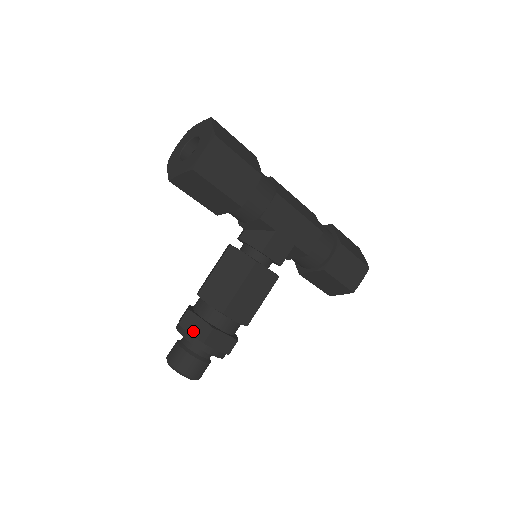
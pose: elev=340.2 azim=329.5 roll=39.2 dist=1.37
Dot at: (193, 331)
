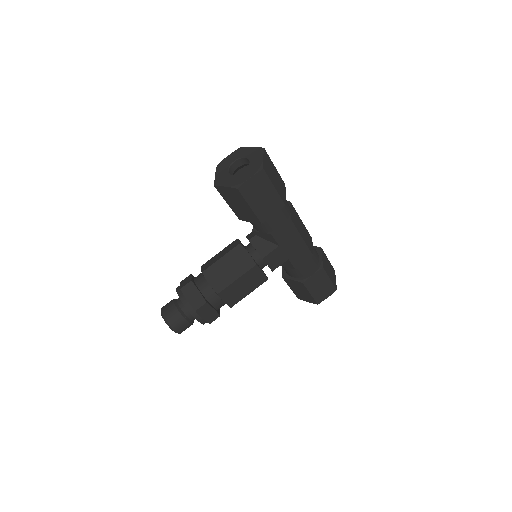
Dot at: (190, 299)
